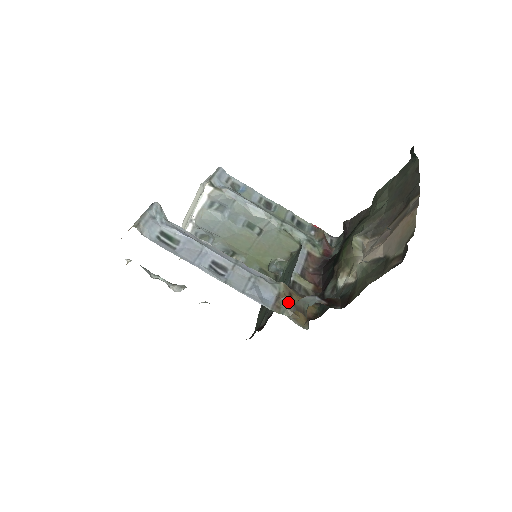
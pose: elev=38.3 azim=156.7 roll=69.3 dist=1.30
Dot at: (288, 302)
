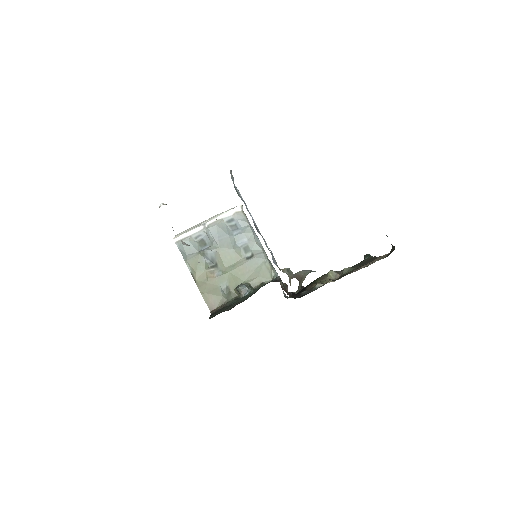
Dot at: (290, 271)
